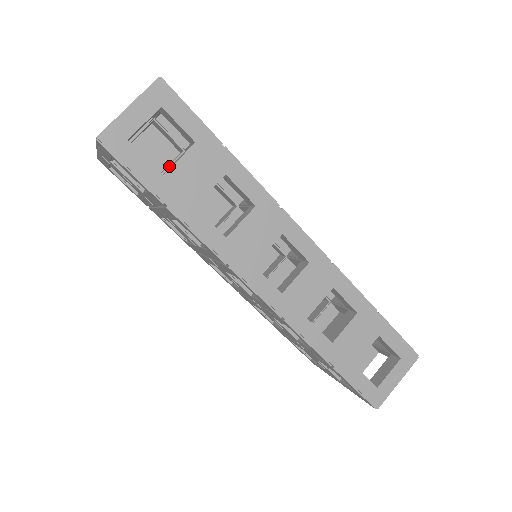
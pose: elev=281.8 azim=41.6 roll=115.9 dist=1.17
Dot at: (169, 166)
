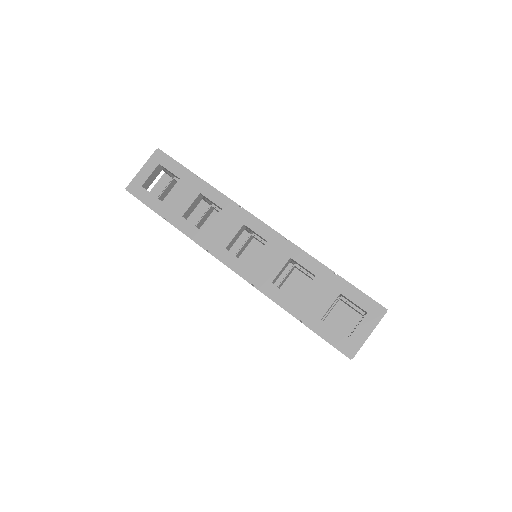
Dot at: occluded
